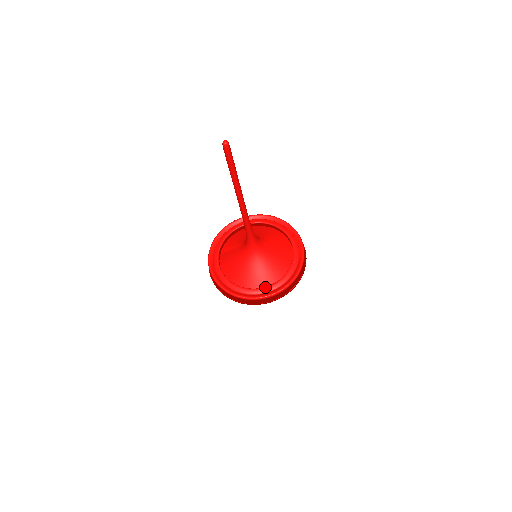
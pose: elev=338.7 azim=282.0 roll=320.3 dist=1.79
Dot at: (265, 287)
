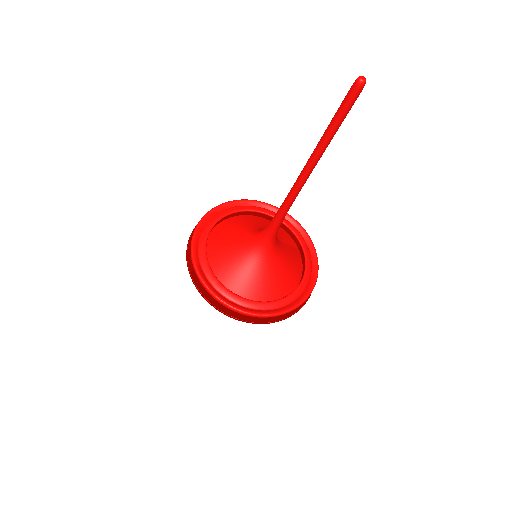
Dot at: (294, 292)
